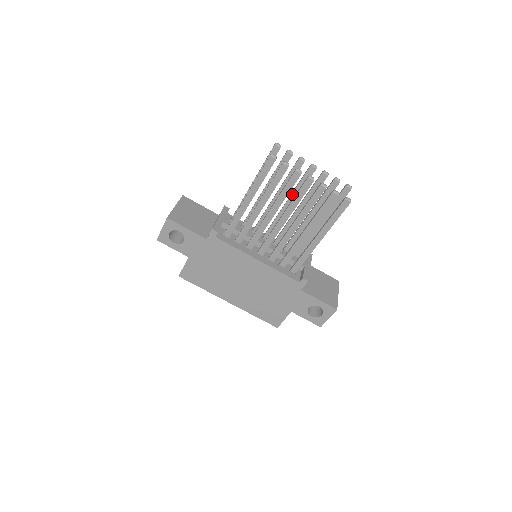
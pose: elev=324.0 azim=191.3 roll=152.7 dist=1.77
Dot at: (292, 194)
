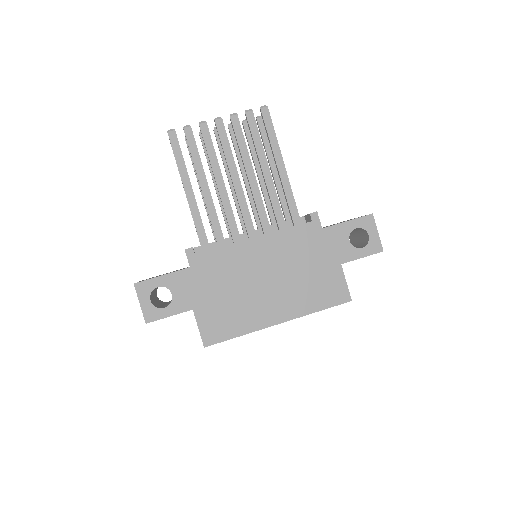
Dot at: (225, 169)
